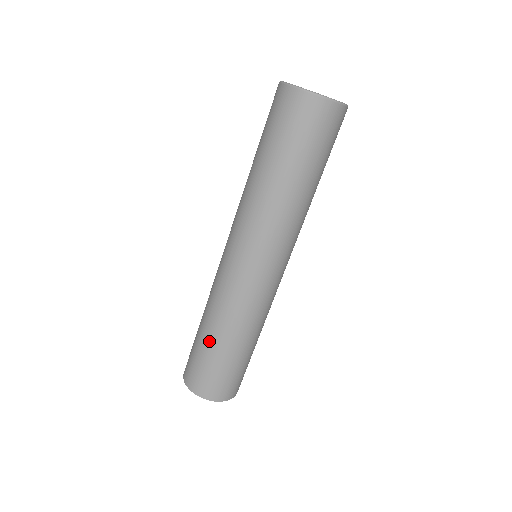
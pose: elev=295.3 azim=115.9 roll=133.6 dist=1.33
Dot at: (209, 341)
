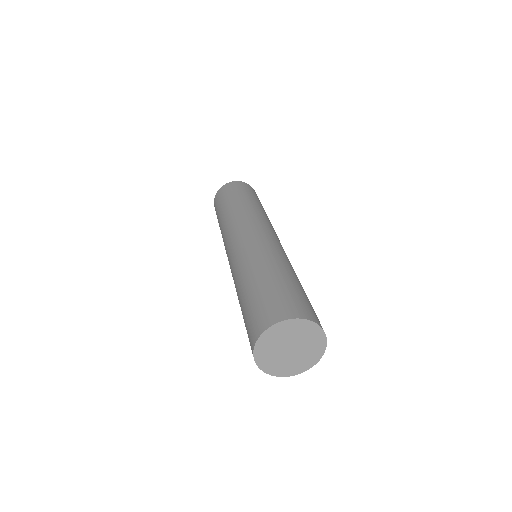
Dot at: (266, 277)
